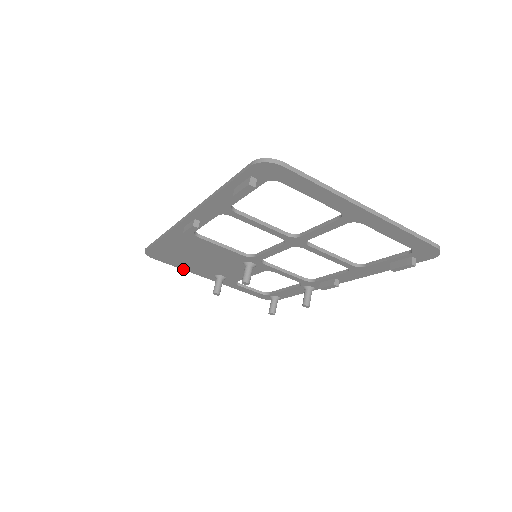
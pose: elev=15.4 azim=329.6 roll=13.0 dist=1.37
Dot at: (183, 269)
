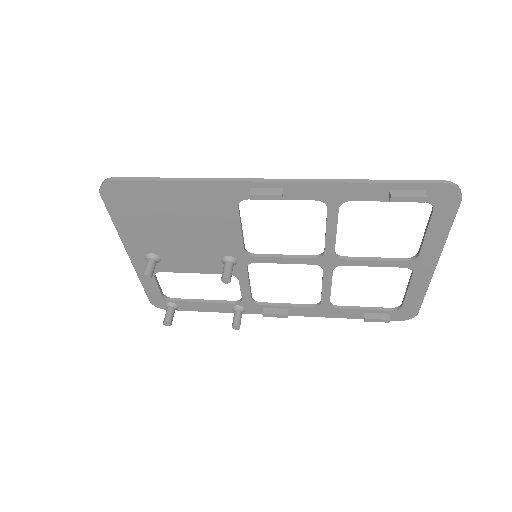
Dot at: (117, 227)
